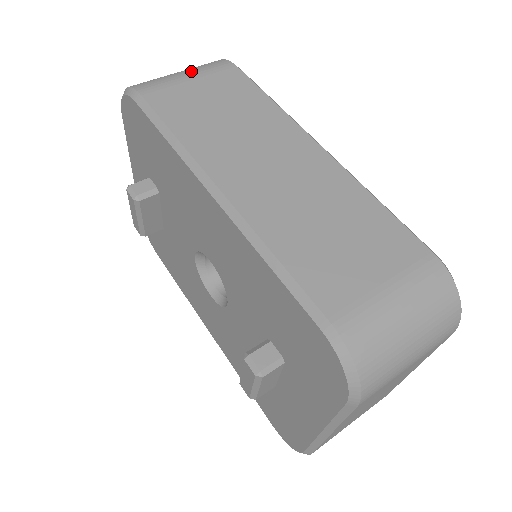
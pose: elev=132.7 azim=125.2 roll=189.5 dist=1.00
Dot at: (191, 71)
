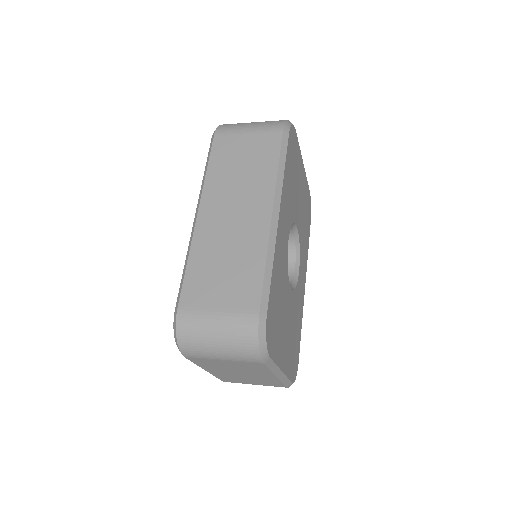
Dot at: (255, 127)
